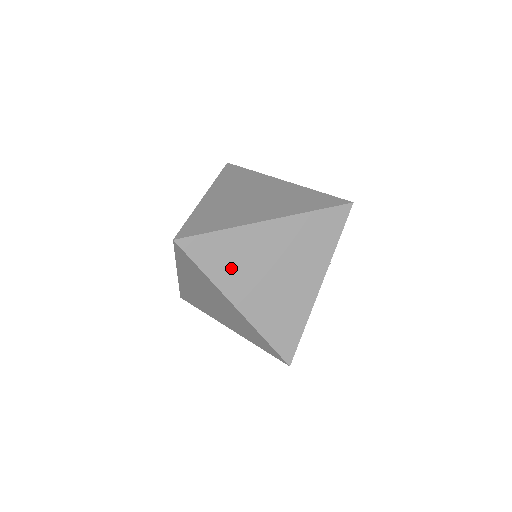
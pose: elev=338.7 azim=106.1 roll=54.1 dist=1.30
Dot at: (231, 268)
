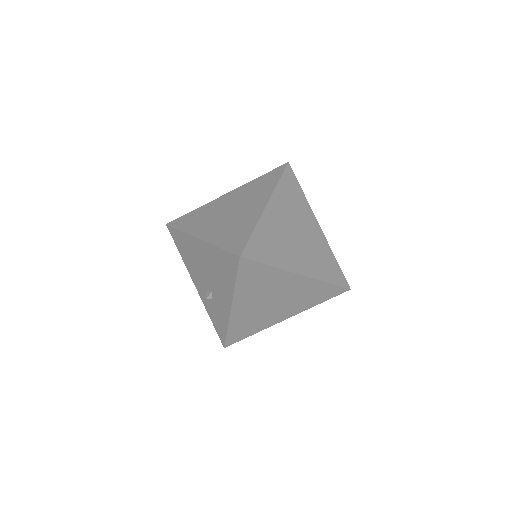
Dot at: (279, 250)
